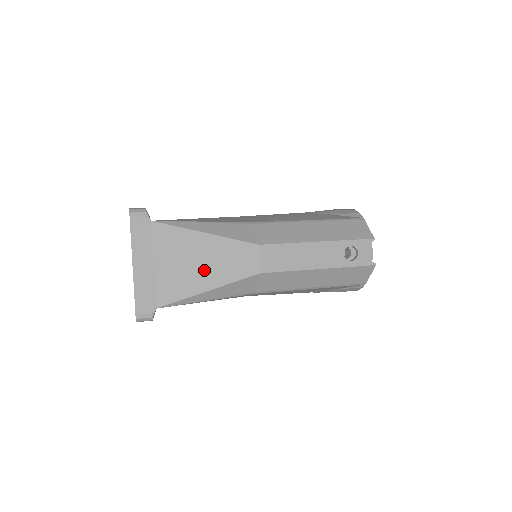
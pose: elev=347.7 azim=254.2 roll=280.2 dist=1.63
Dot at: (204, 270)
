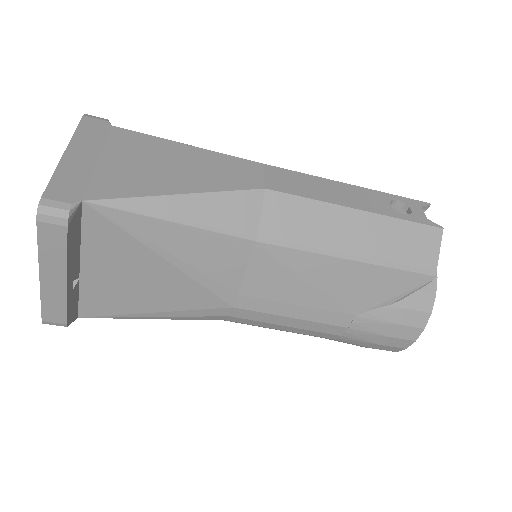
Dot at: (176, 174)
